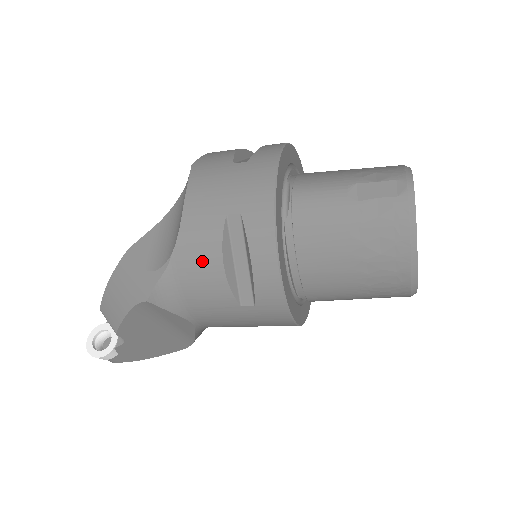
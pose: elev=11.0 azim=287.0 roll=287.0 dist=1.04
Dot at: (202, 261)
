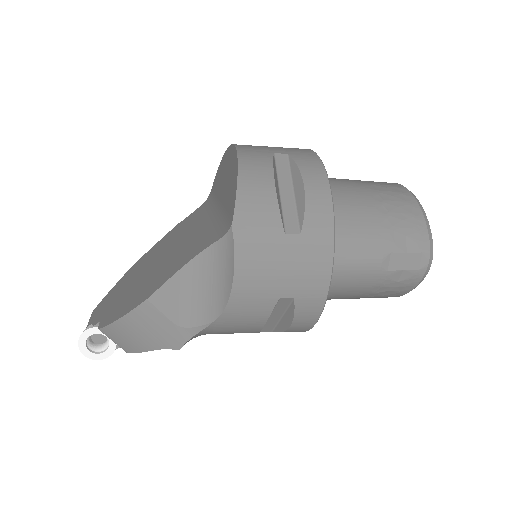
Dot at: (243, 326)
